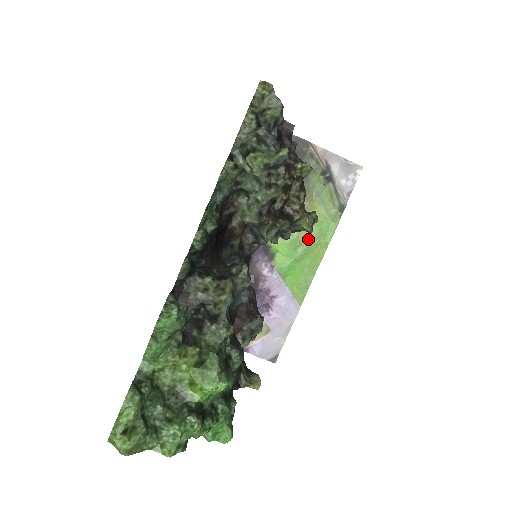
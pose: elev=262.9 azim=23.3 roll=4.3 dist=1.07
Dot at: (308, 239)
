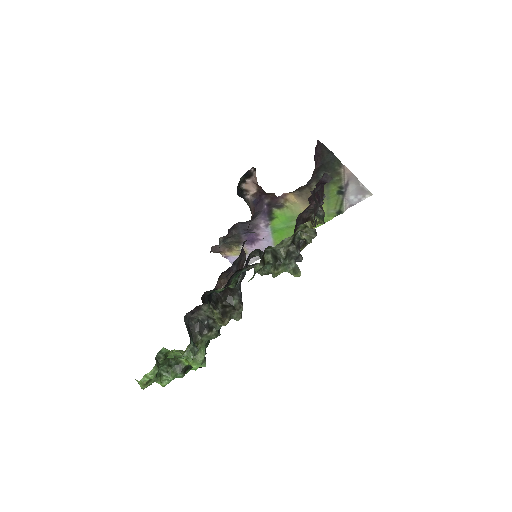
Dot at: occluded
